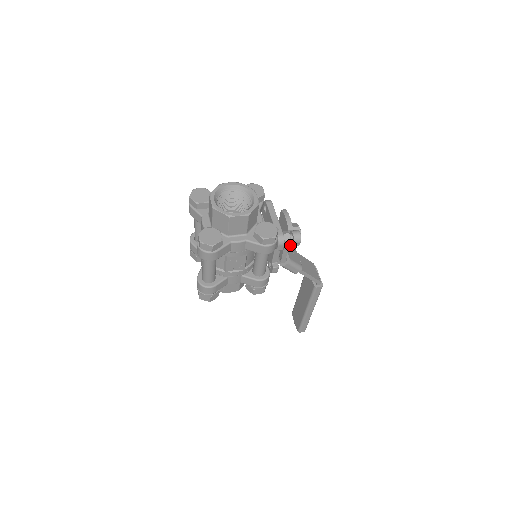
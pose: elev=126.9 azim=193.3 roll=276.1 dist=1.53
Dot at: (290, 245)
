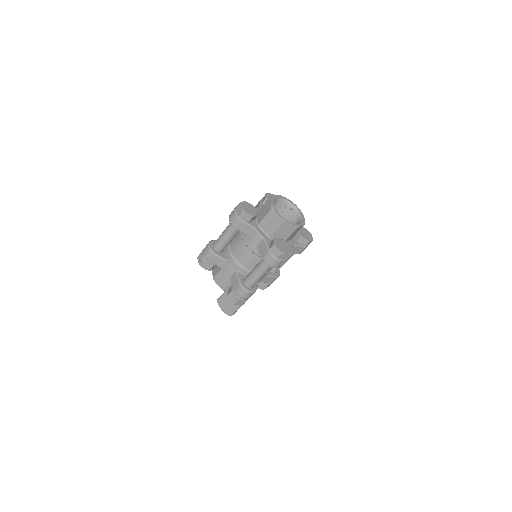
Dot at: occluded
